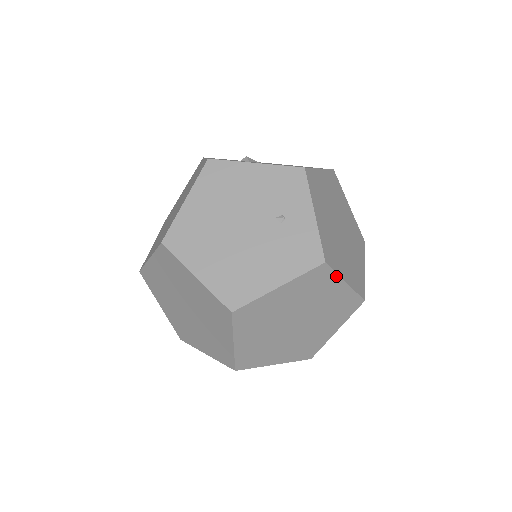
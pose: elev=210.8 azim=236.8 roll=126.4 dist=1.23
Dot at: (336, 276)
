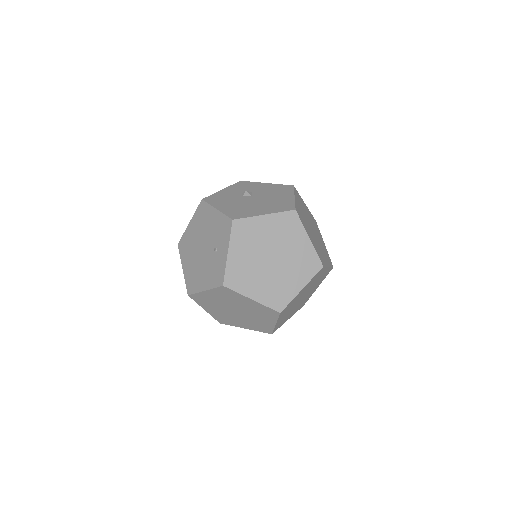
Dot at: (239, 294)
